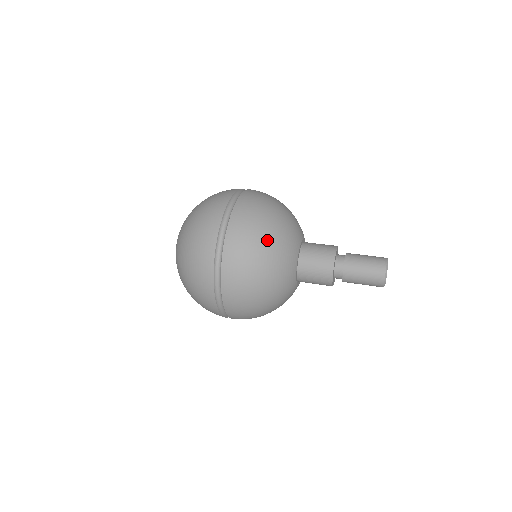
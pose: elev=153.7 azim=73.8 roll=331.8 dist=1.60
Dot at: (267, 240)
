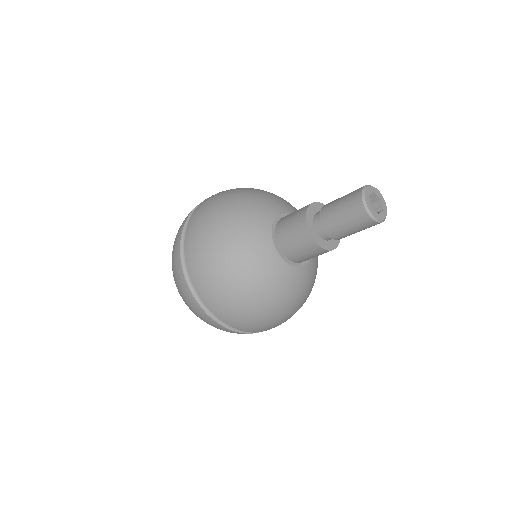
Dot at: (221, 224)
